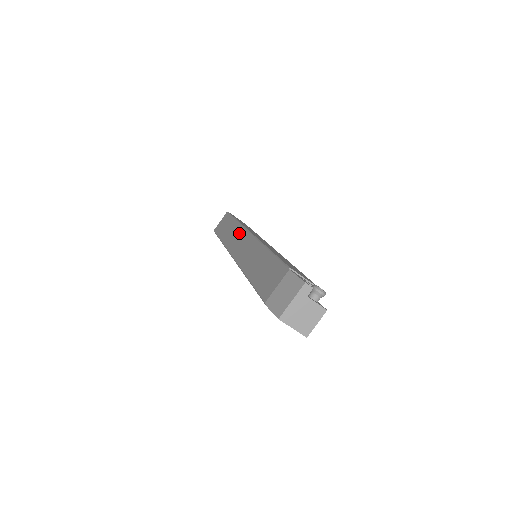
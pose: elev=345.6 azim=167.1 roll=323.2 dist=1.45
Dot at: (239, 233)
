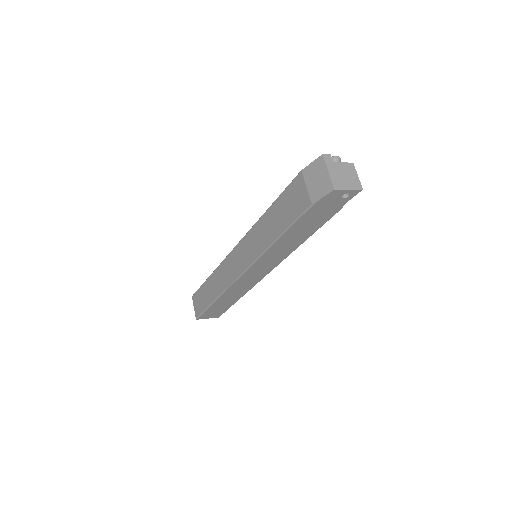
Dot at: (224, 267)
